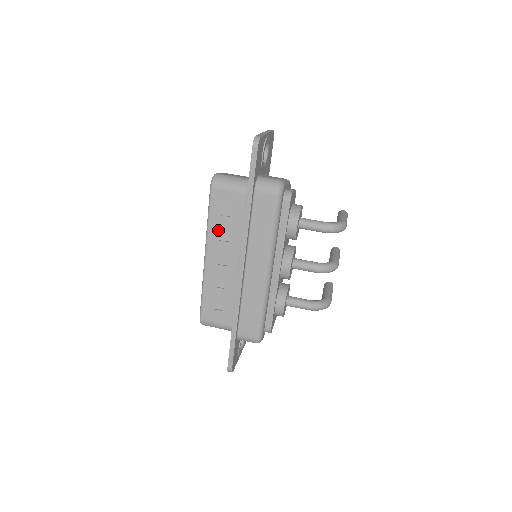
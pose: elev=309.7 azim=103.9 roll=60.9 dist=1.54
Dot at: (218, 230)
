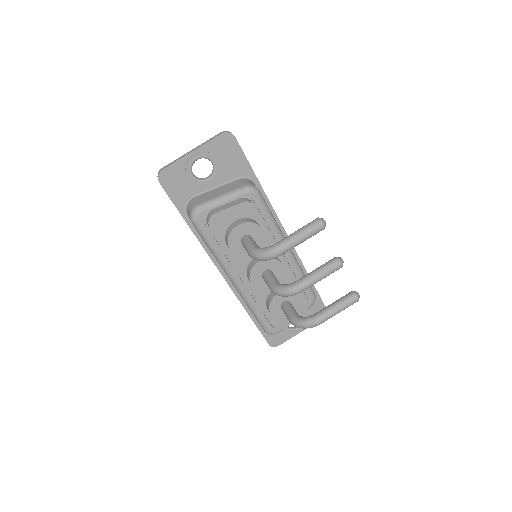
Dot at: occluded
